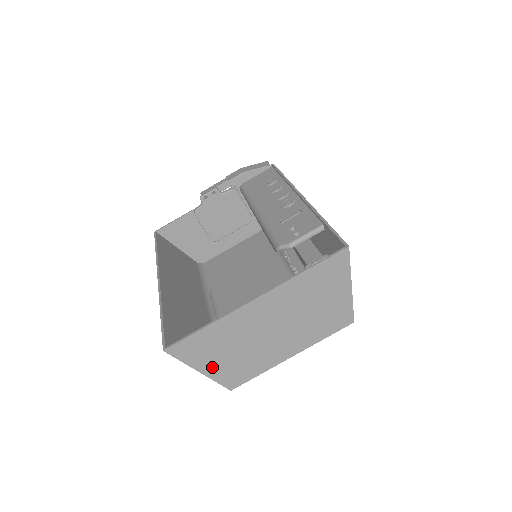
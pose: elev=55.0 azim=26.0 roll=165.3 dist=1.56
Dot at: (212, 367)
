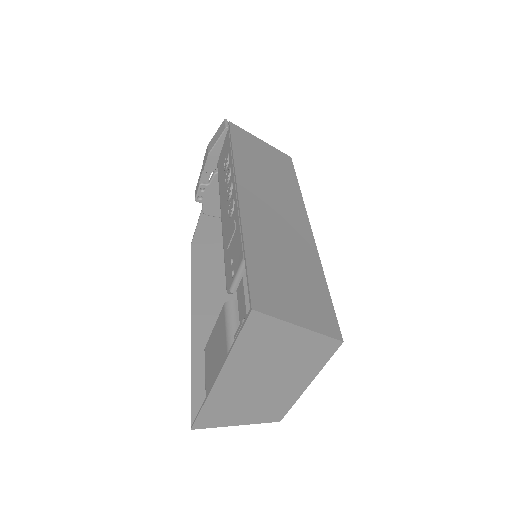
Dot at: (243, 420)
